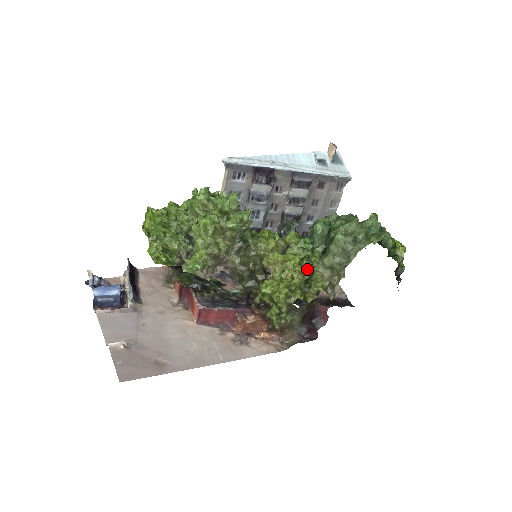
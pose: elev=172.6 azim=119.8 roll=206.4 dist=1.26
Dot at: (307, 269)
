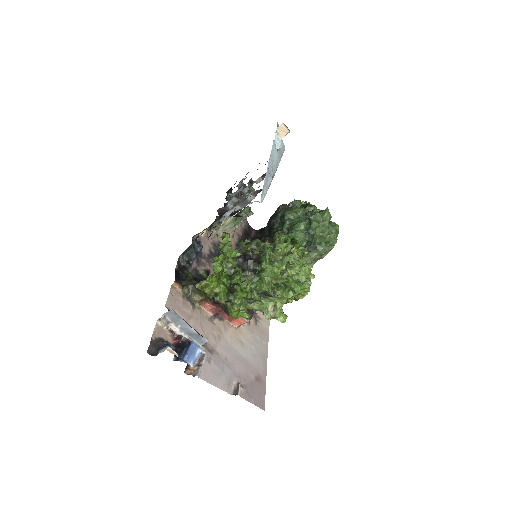
Dot at: occluded
